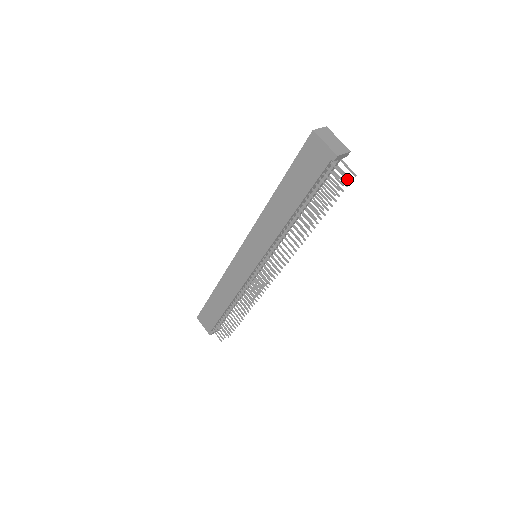
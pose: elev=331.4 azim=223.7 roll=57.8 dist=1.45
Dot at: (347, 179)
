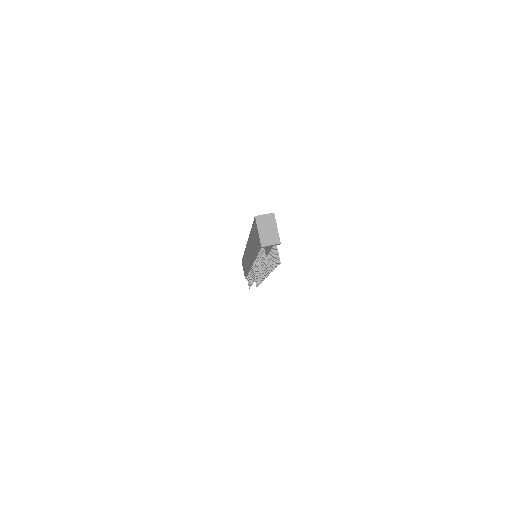
Dot at: (267, 265)
